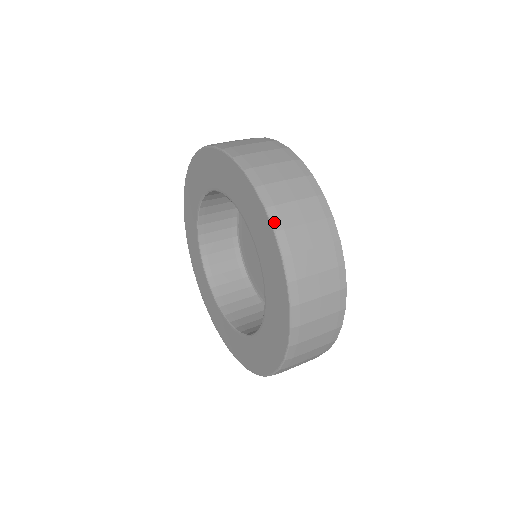
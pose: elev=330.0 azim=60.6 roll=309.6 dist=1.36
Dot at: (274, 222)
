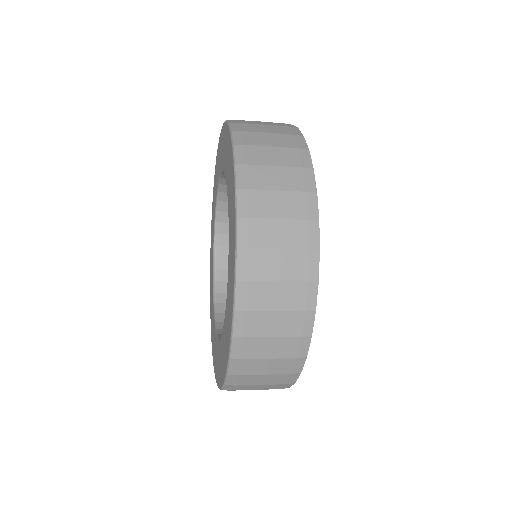
Dot at: (233, 128)
